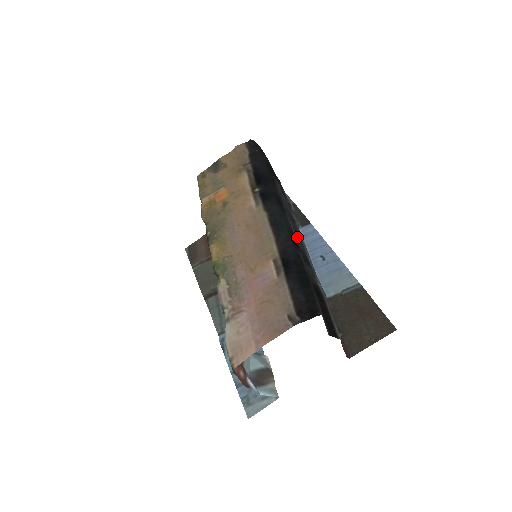
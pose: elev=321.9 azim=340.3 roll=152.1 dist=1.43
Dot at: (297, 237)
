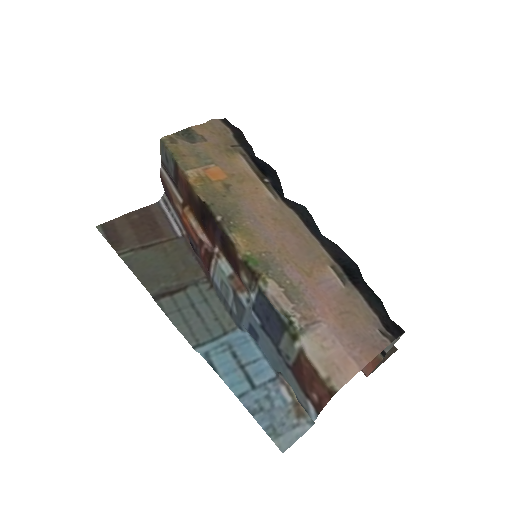
Dot at: occluded
